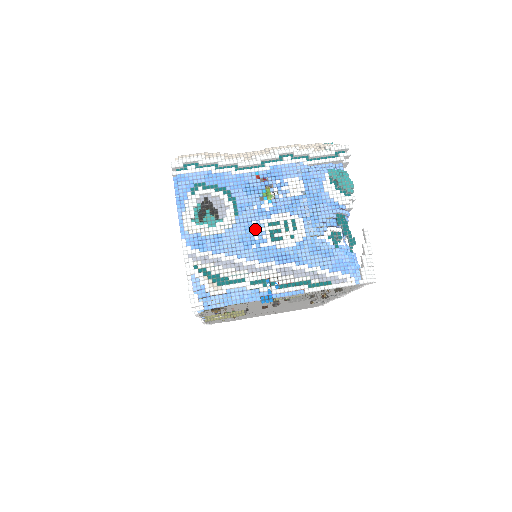
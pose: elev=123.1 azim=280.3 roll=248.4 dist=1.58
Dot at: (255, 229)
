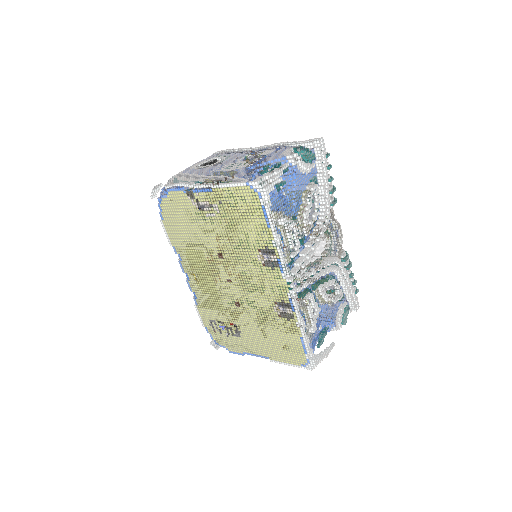
Dot at: (222, 166)
